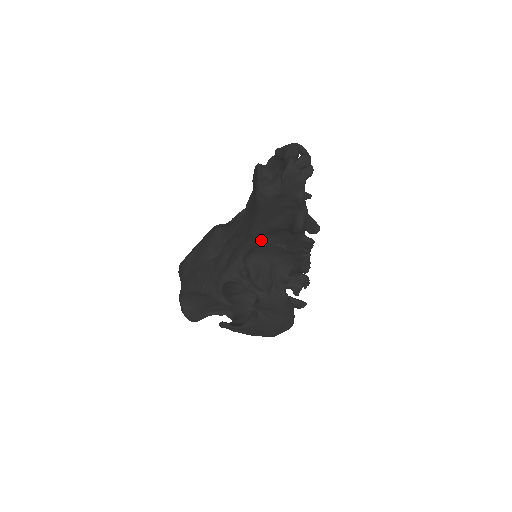
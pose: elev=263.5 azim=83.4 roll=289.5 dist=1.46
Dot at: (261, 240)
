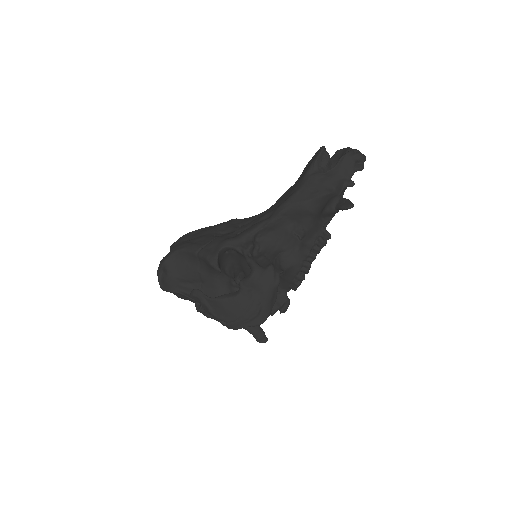
Dot at: (283, 221)
